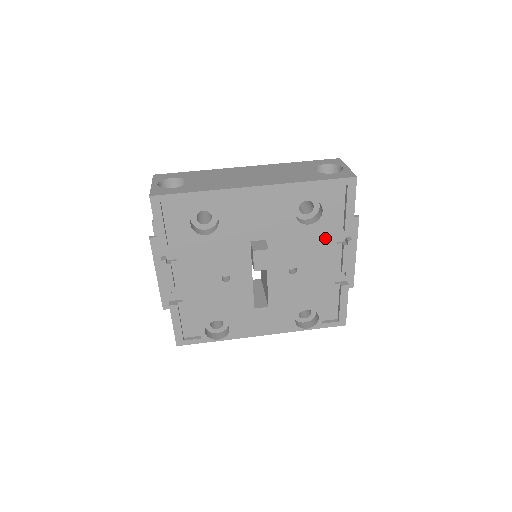
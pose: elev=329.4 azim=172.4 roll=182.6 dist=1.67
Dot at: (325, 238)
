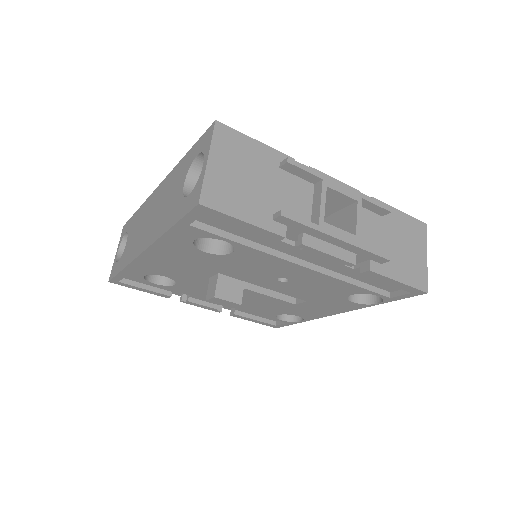
Dot at: (273, 248)
